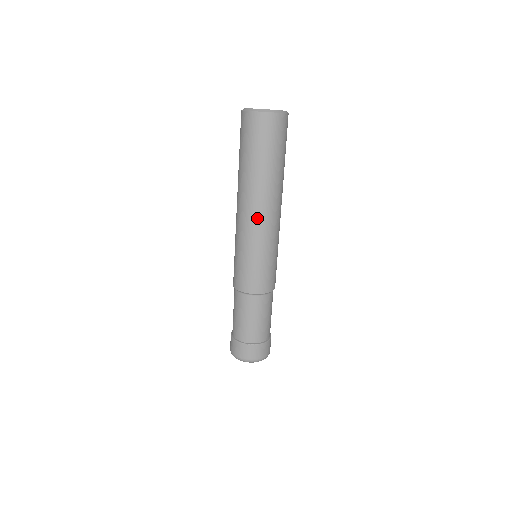
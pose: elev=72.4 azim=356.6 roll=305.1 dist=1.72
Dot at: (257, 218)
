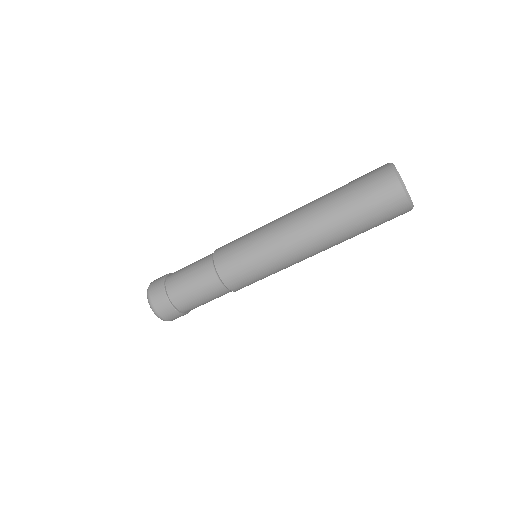
Dot at: (304, 254)
